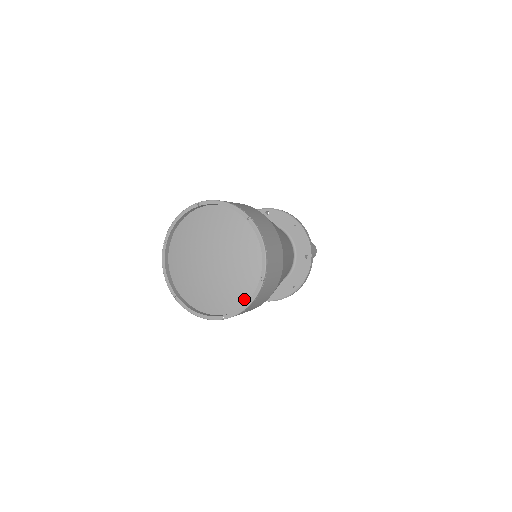
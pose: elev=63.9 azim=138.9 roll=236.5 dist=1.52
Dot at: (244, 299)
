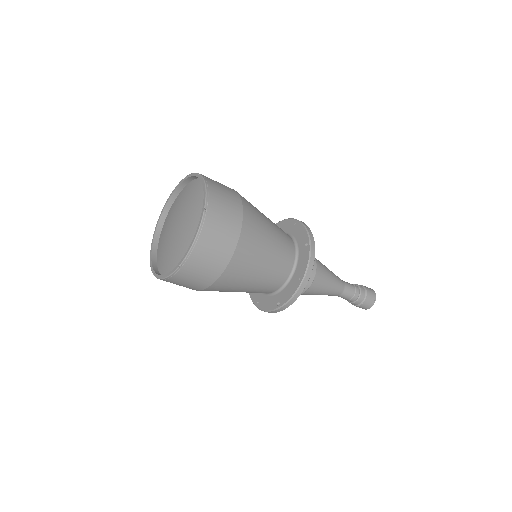
Dot at: occluded
